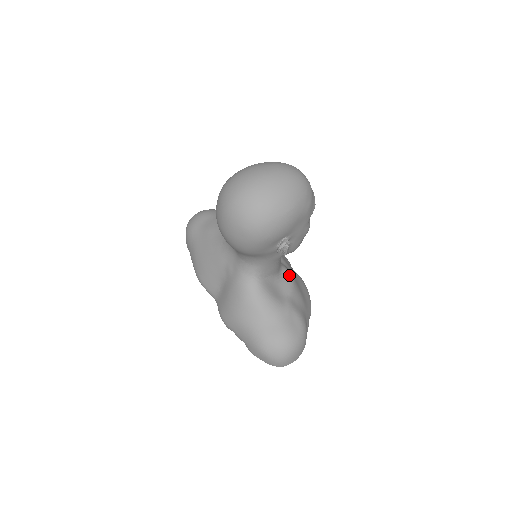
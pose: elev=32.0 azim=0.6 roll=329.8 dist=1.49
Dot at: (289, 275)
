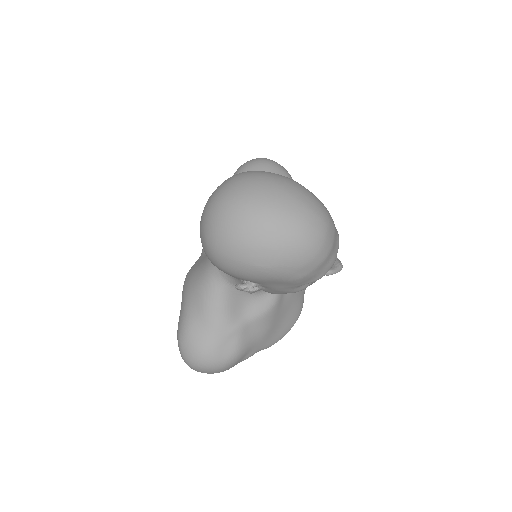
Dot at: (273, 300)
